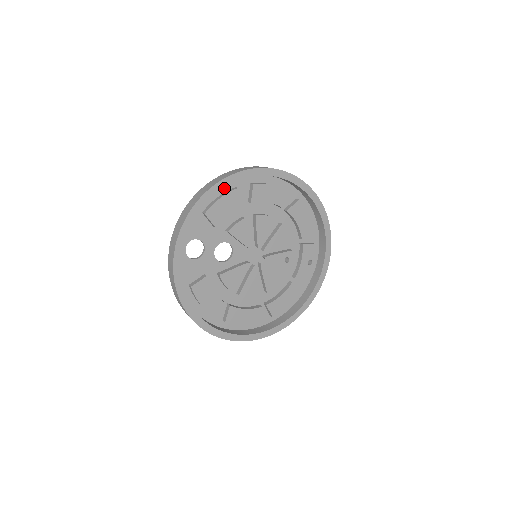
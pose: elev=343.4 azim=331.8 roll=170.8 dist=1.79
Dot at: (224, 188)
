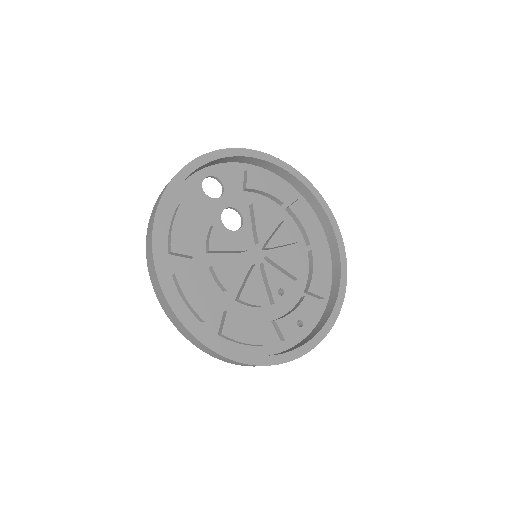
Dot at: occluded
